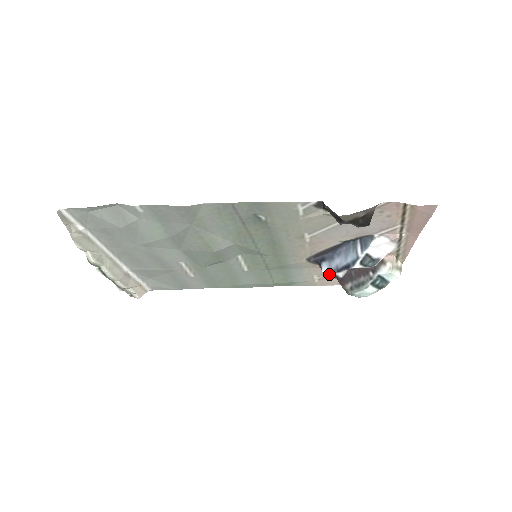
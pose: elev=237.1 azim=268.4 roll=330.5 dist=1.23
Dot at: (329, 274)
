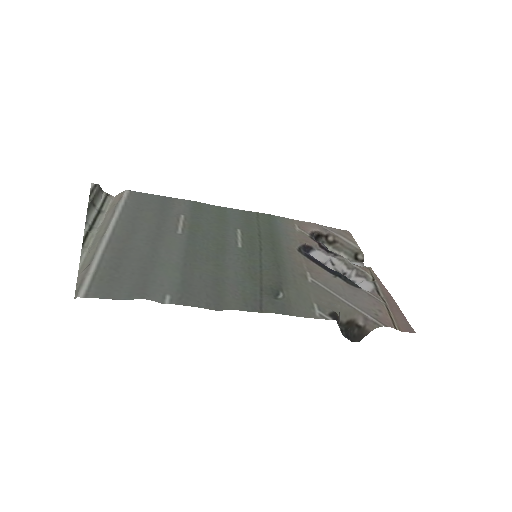
Dot at: occluded
